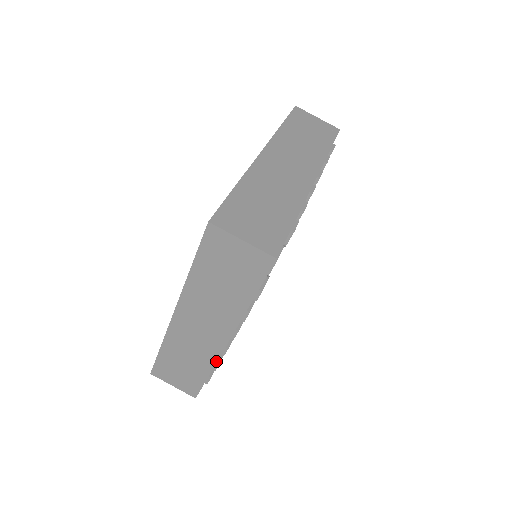
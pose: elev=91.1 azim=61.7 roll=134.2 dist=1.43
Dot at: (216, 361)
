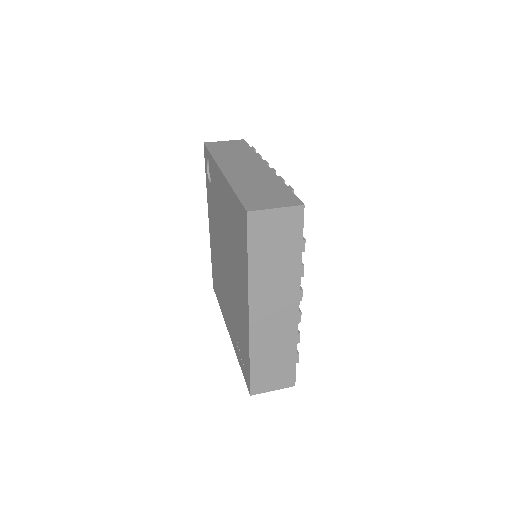
Dot at: (297, 333)
